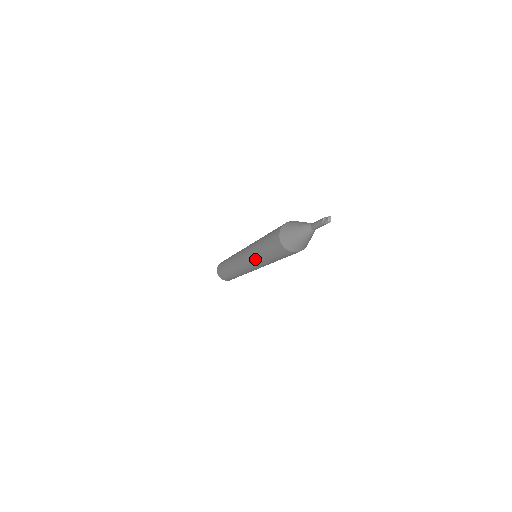
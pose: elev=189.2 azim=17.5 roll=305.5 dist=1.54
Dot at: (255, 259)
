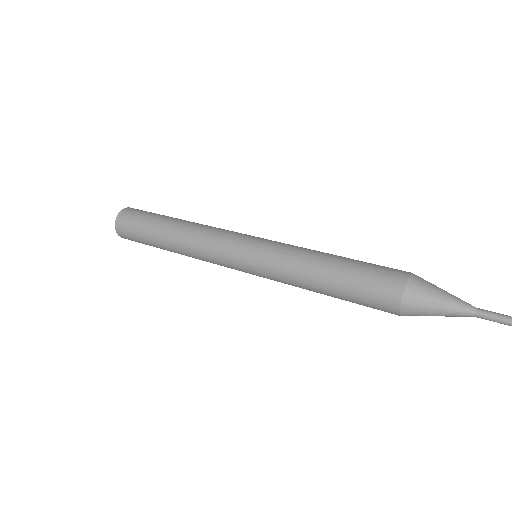
Dot at: (285, 277)
